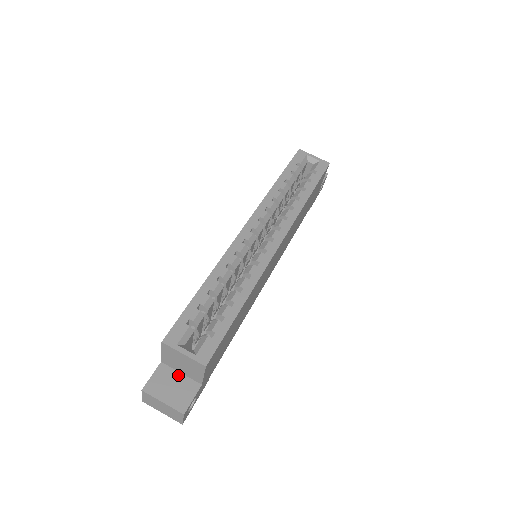
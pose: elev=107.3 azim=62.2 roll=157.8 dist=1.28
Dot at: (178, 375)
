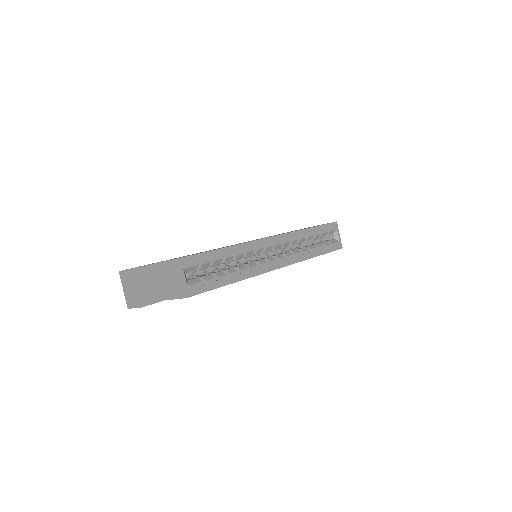
Dot at: (158, 281)
